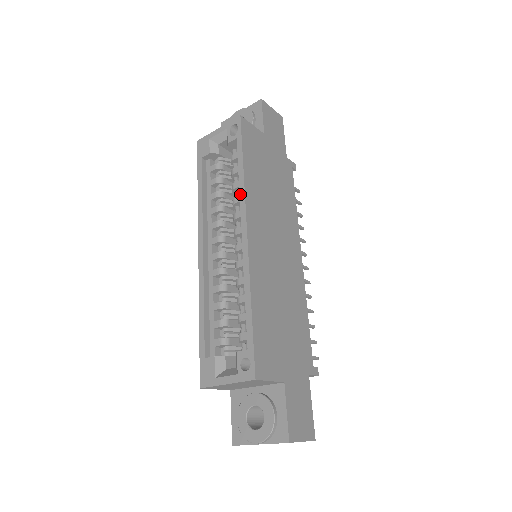
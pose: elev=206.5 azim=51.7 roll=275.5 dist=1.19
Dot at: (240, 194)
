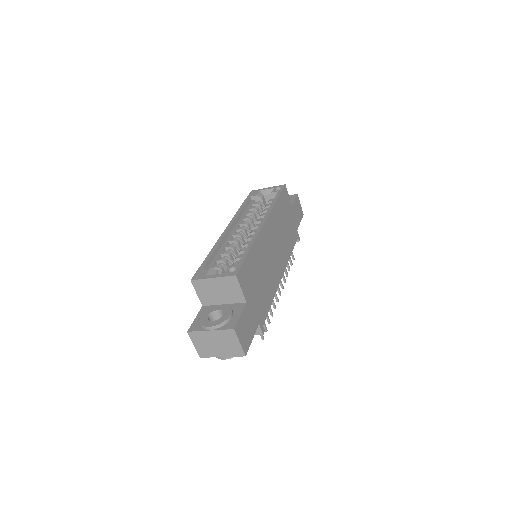
Dot at: (268, 209)
